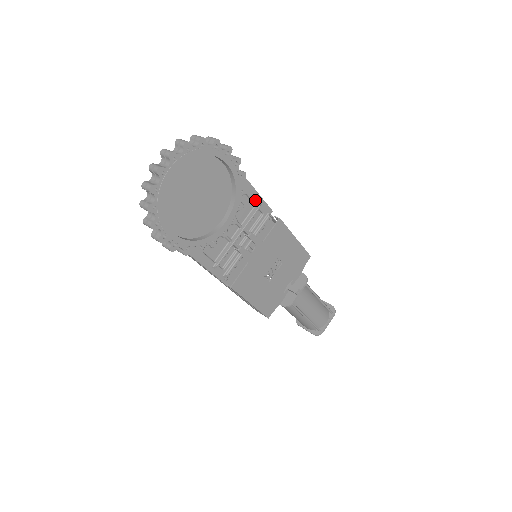
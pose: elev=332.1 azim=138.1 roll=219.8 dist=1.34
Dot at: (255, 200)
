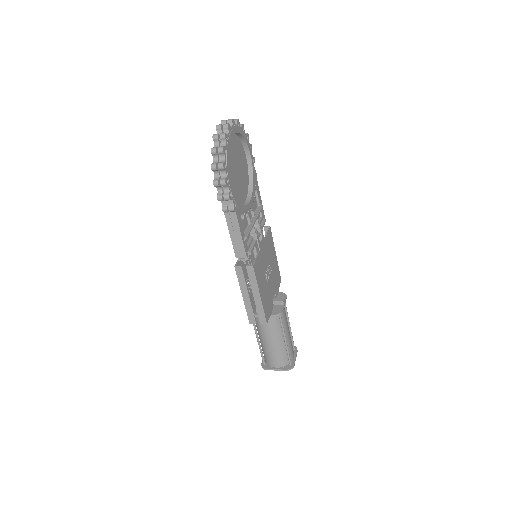
Dot at: (259, 200)
